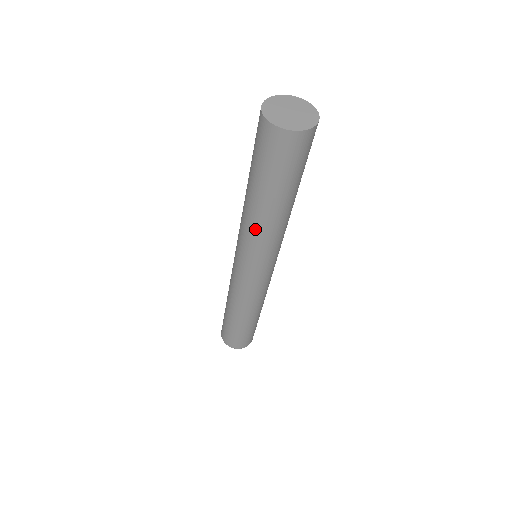
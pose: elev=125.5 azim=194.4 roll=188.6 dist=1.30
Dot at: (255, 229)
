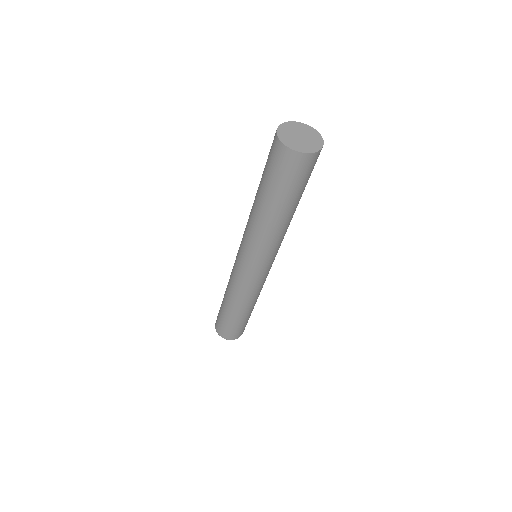
Dot at: (250, 221)
